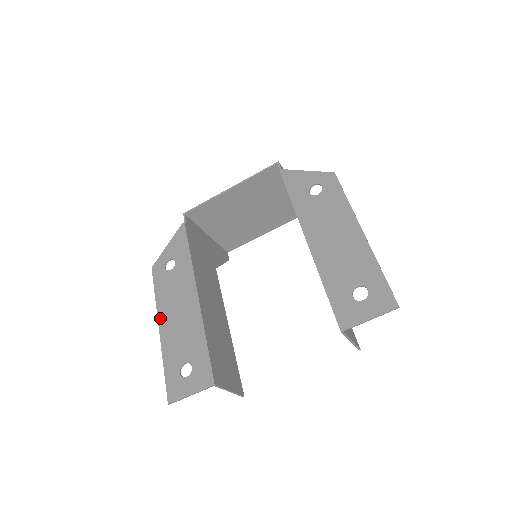
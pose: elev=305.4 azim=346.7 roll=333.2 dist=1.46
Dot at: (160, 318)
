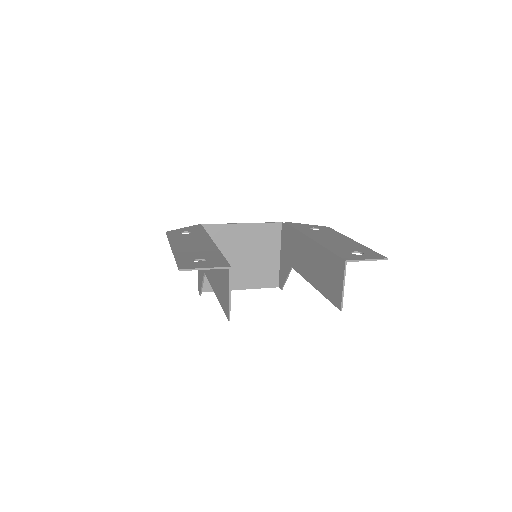
Dot at: (173, 245)
